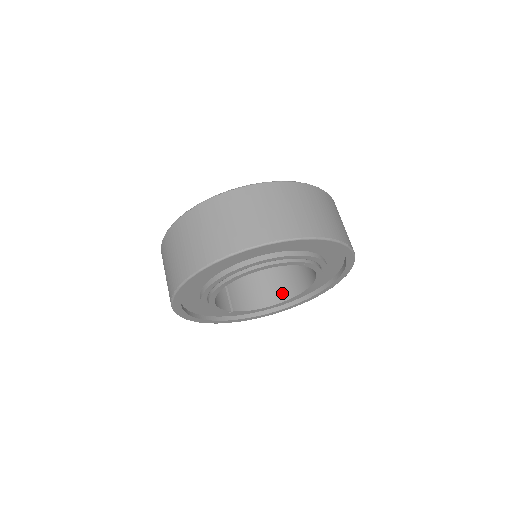
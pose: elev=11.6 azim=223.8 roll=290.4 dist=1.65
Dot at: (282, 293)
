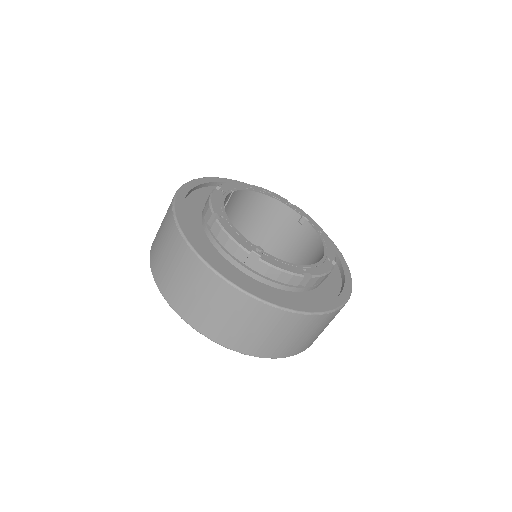
Dot at: occluded
